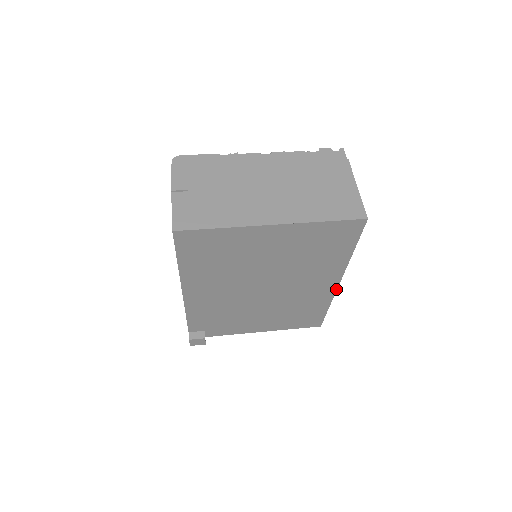
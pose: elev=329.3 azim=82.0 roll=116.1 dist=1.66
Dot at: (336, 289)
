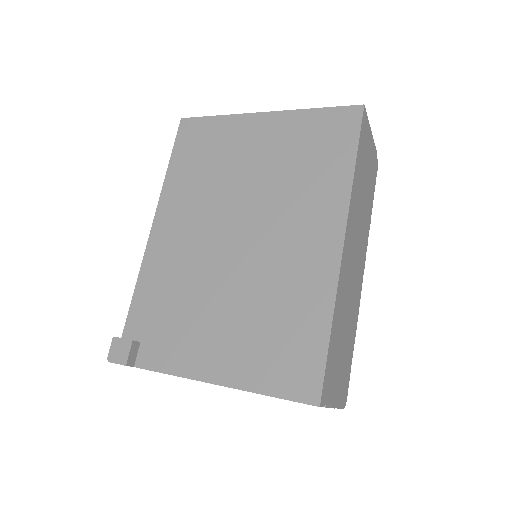
Dot at: (340, 260)
